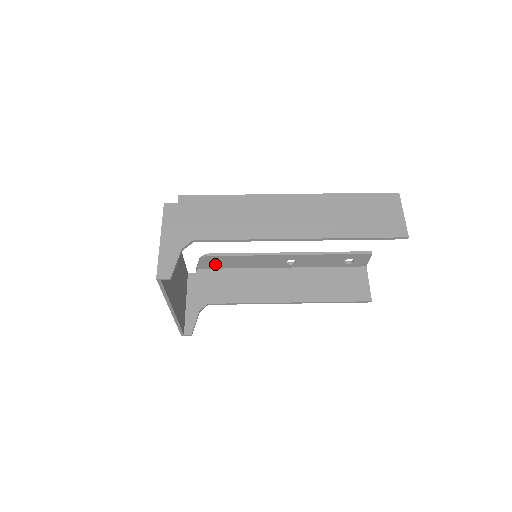
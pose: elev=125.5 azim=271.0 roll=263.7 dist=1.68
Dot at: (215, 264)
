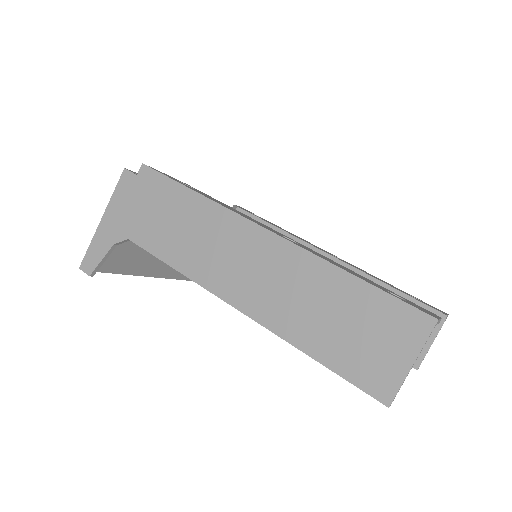
Dot at: occluded
